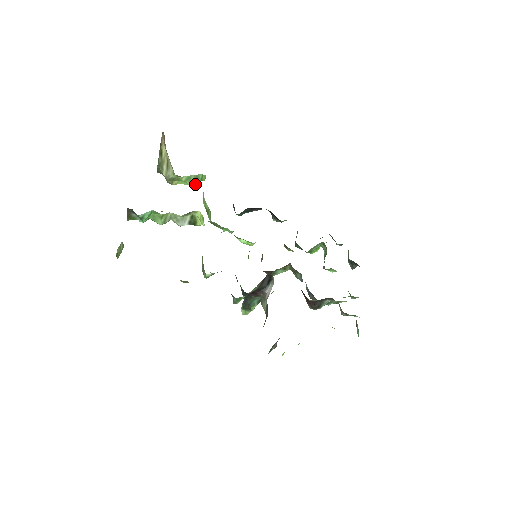
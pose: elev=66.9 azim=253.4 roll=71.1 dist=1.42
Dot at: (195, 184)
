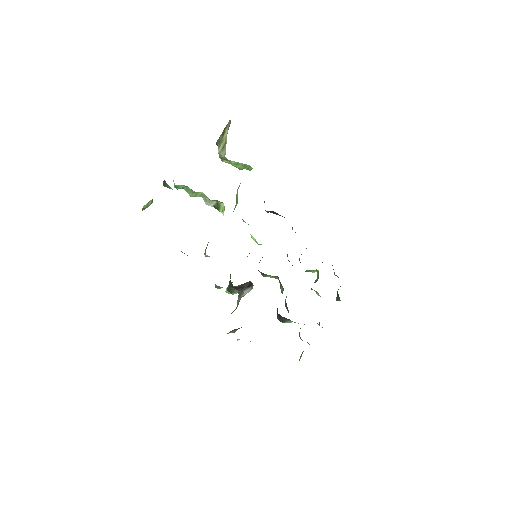
Dot at: (242, 169)
